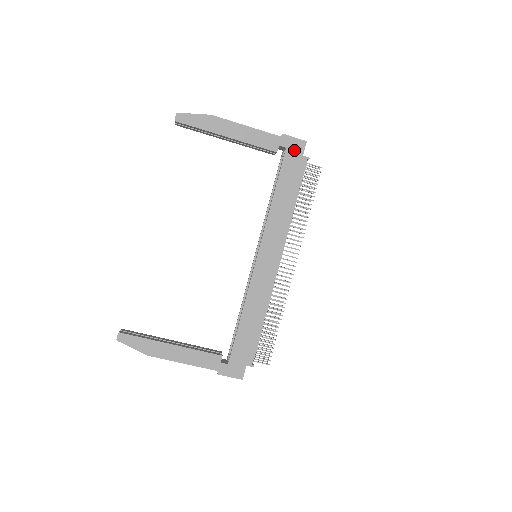
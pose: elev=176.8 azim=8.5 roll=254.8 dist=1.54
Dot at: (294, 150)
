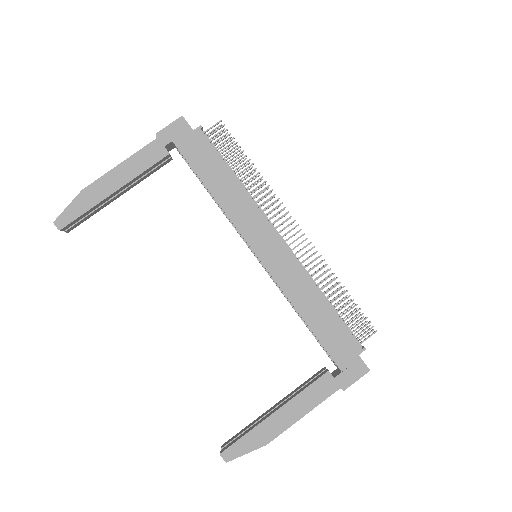
Dot at: (181, 135)
